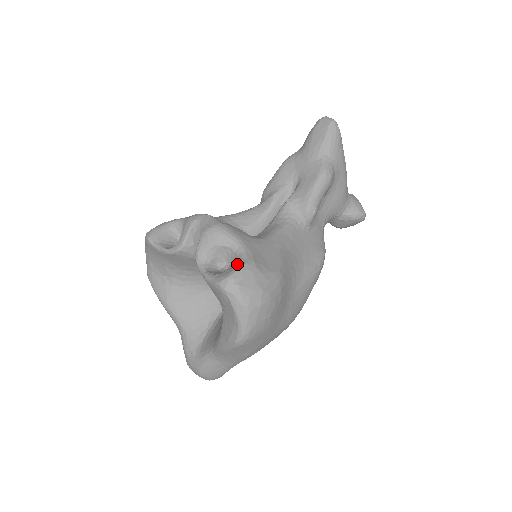
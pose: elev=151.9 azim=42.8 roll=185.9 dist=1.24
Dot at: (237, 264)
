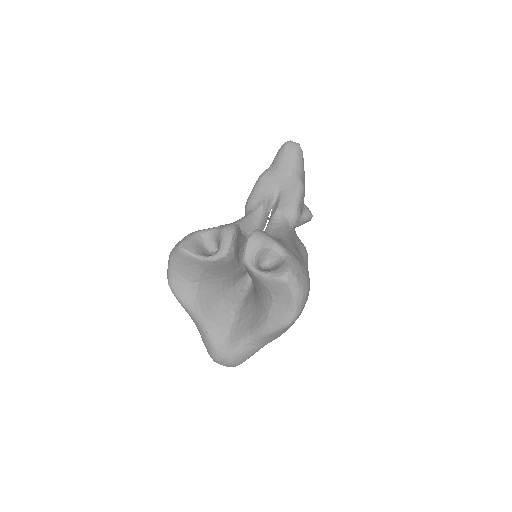
Dot at: (286, 261)
